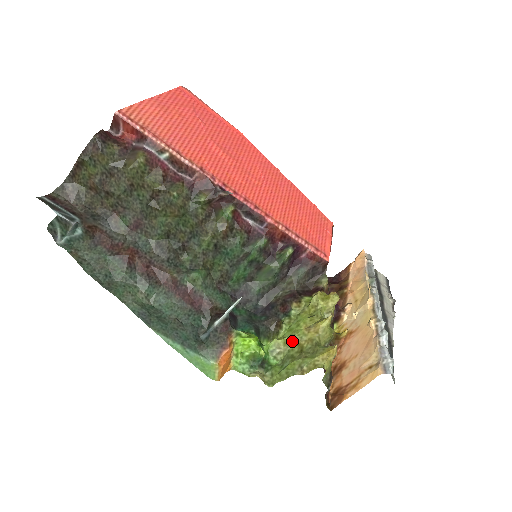
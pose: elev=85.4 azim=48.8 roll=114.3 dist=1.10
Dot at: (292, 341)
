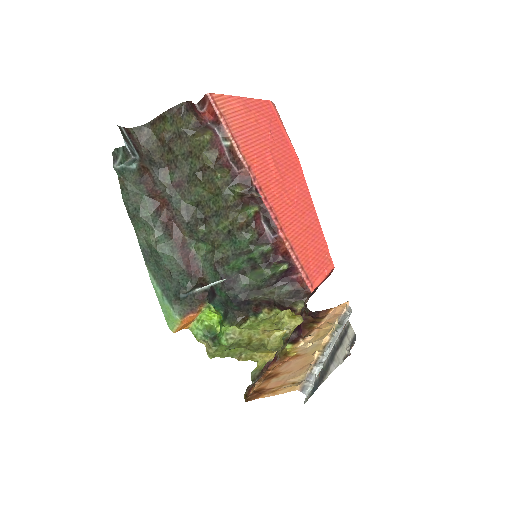
Dot at: (246, 334)
